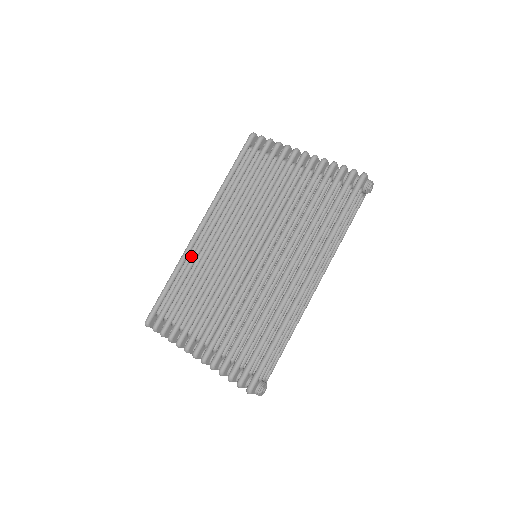
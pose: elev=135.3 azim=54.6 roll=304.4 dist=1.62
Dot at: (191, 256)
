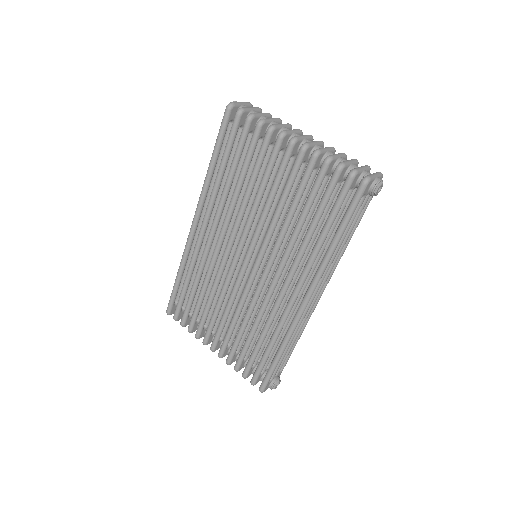
Dot at: (193, 250)
